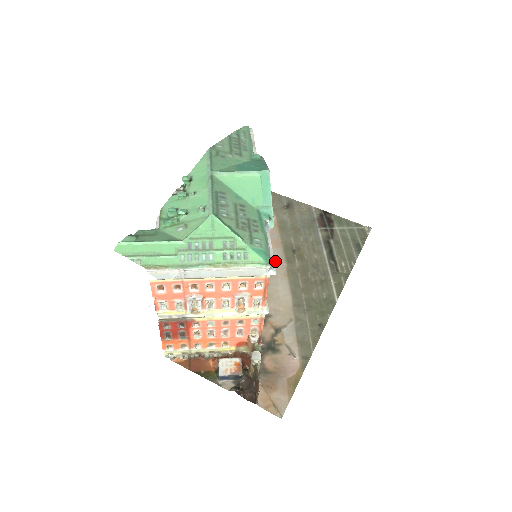
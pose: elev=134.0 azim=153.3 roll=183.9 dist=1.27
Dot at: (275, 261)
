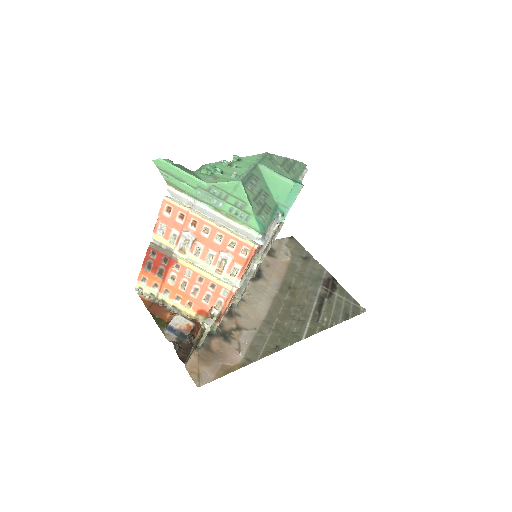
Dot at: (270, 285)
